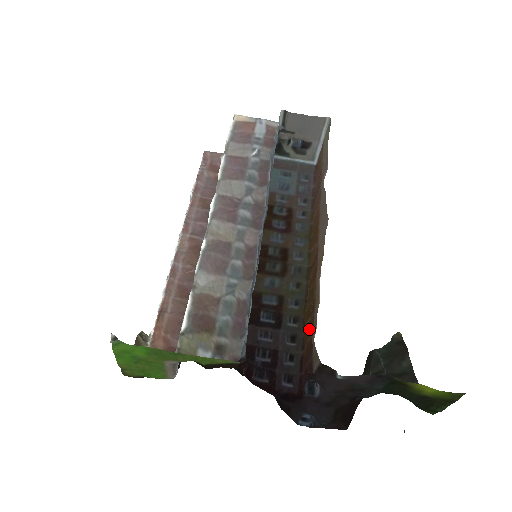
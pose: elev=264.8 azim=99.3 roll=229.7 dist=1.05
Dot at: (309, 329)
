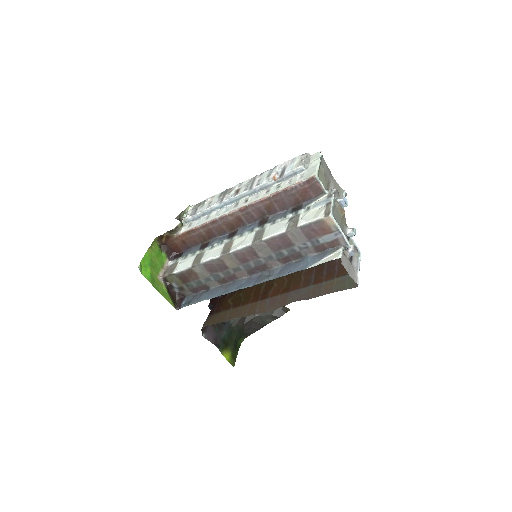
Dot at: (225, 307)
